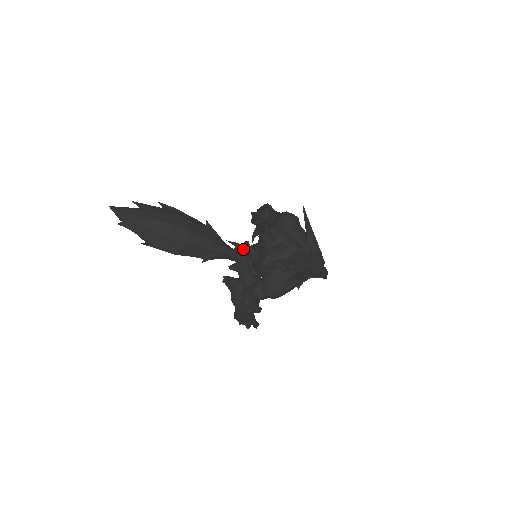
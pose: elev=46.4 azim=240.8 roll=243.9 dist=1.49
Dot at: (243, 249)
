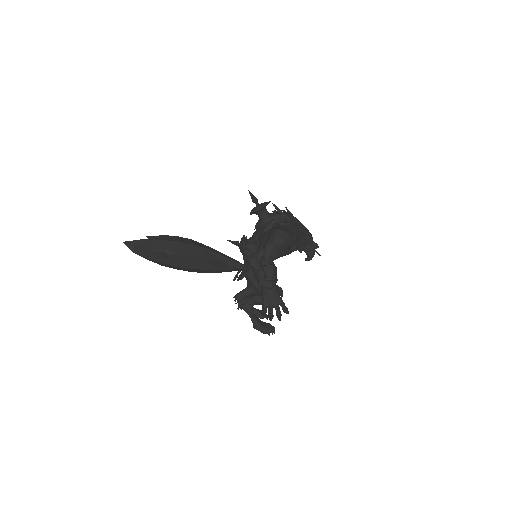
Dot at: (243, 242)
